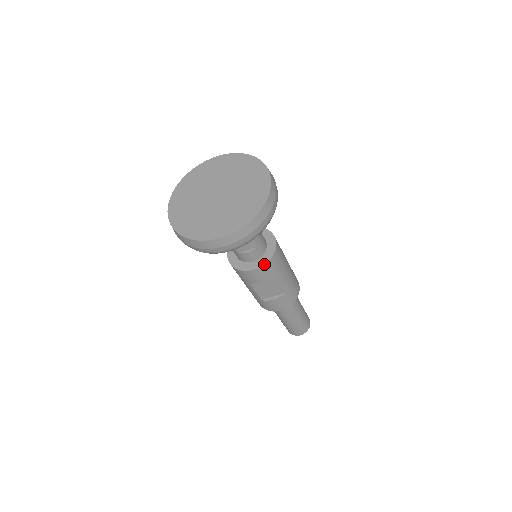
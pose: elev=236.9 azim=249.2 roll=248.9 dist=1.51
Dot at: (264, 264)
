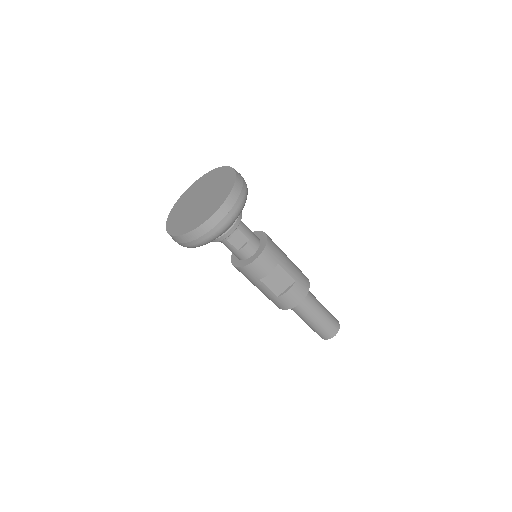
Dot at: (262, 252)
